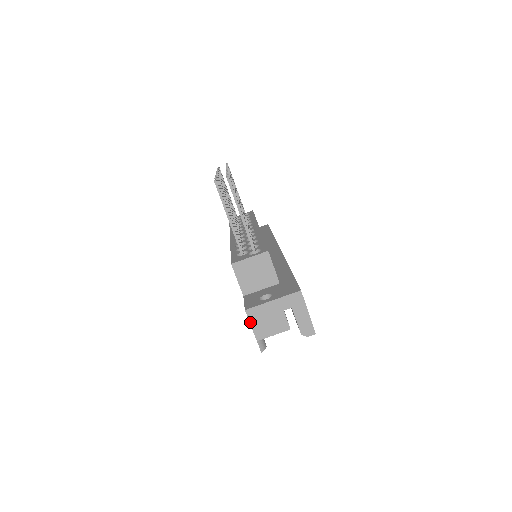
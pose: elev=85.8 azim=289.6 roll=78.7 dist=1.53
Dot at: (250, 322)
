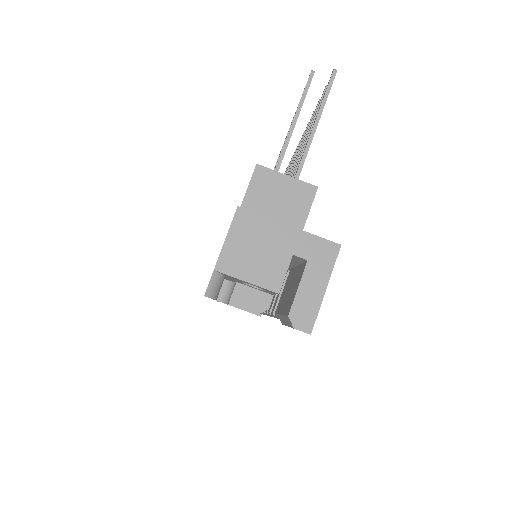
Dot at: (229, 231)
